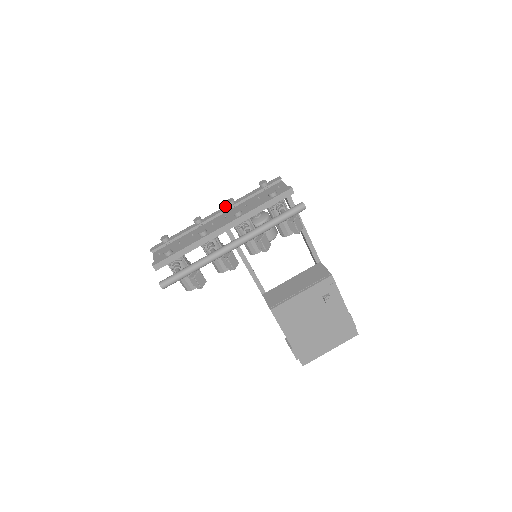
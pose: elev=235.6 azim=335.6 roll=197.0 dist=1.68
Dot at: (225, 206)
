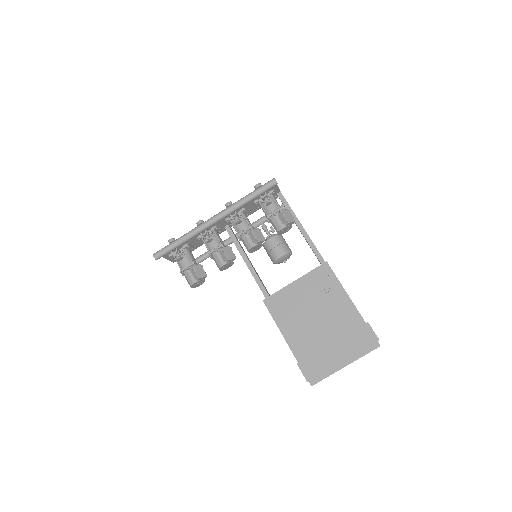
Dot at: occluded
